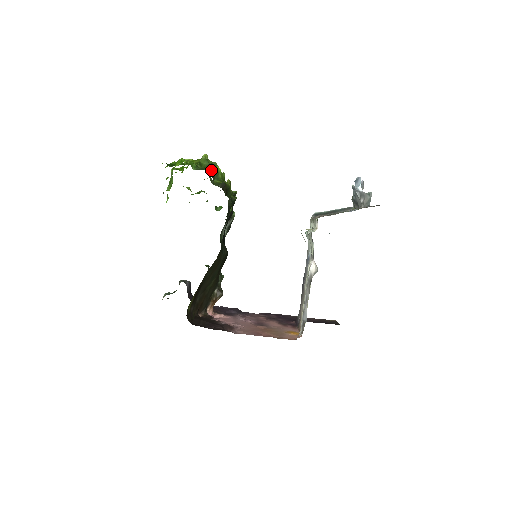
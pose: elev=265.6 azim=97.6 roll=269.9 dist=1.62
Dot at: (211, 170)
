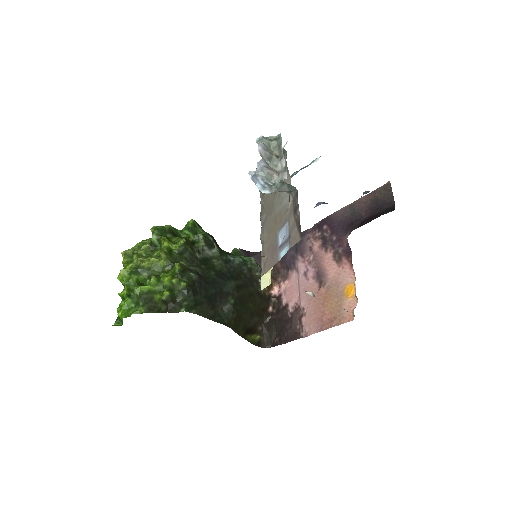
Dot at: (143, 303)
